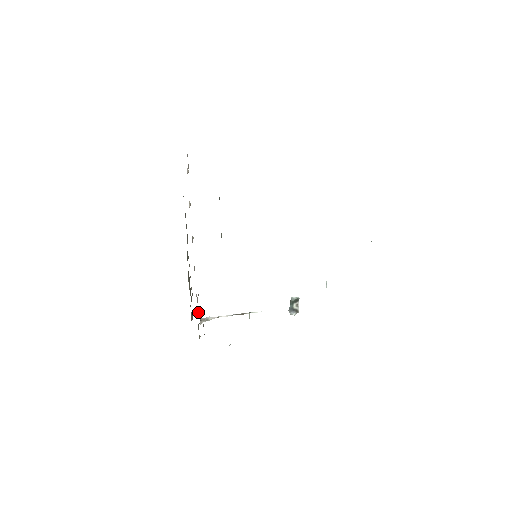
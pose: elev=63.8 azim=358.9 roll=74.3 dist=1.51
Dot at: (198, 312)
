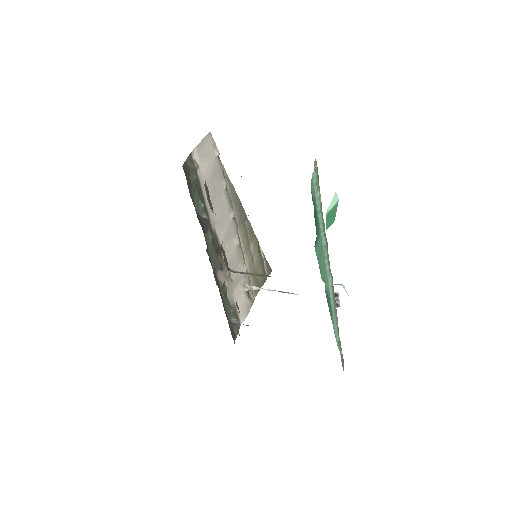
Dot at: (238, 283)
